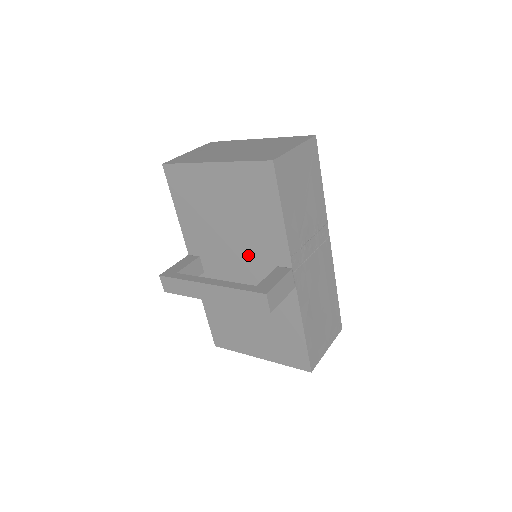
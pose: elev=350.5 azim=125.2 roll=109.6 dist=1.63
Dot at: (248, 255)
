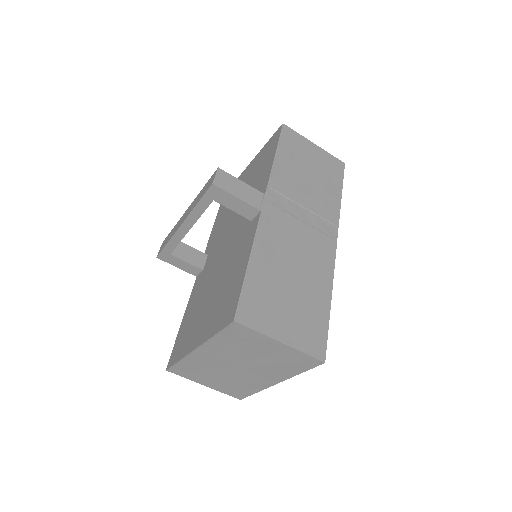
Dot at: (240, 217)
